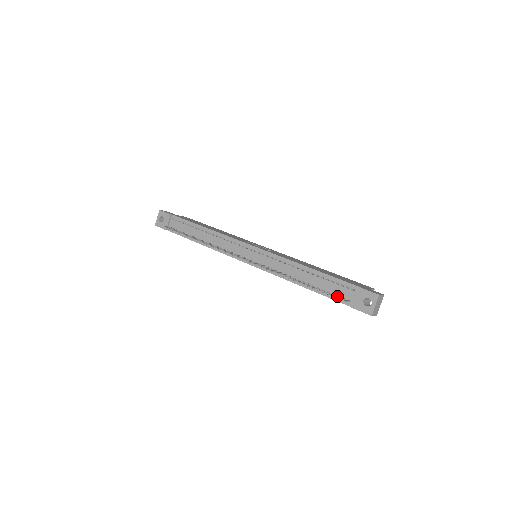
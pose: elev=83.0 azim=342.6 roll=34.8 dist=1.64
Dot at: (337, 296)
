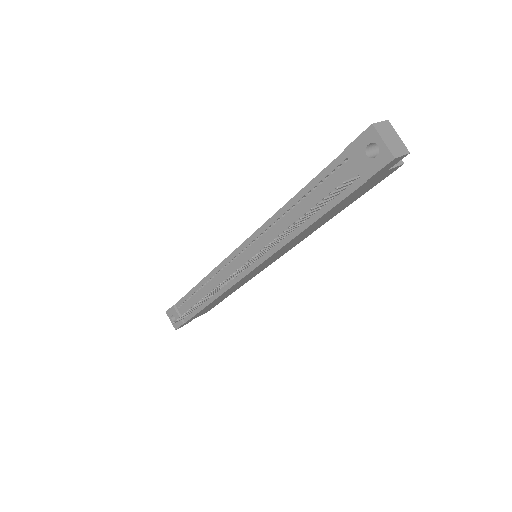
Dot at: (337, 190)
